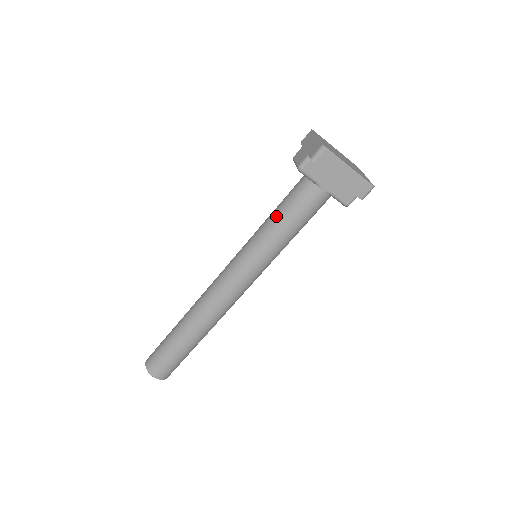
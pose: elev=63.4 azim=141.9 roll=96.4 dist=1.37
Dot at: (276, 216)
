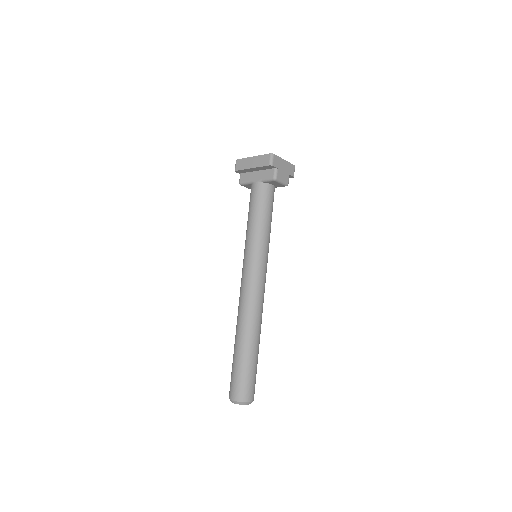
Dot at: occluded
